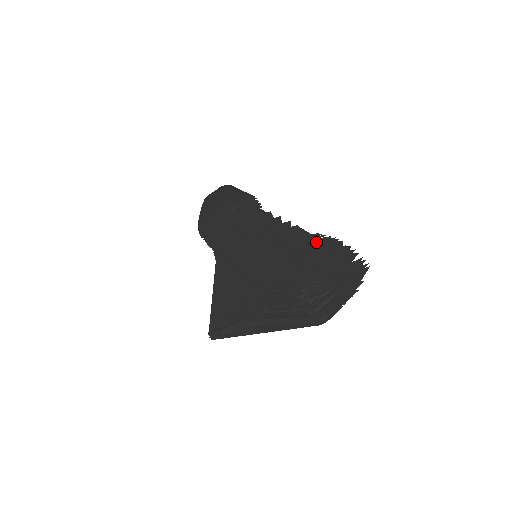
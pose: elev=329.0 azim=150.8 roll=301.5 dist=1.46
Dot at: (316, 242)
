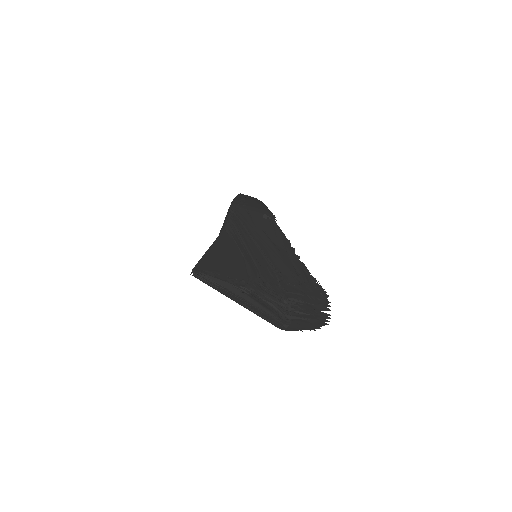
Dot at: occluded
